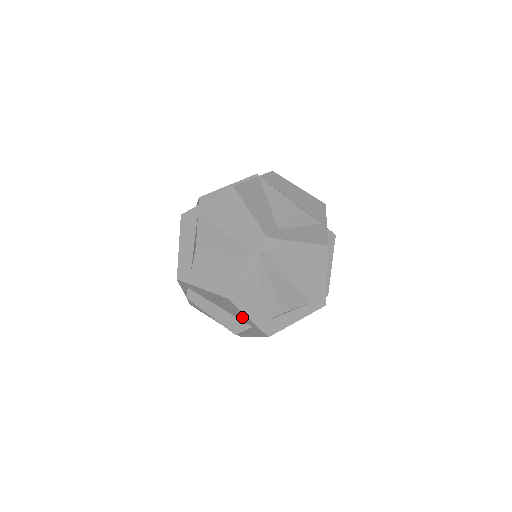
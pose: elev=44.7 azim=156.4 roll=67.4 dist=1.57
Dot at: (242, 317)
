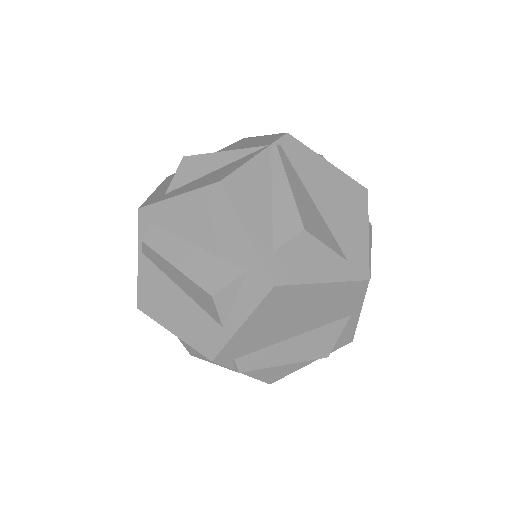
Dot at: (233, 242)
